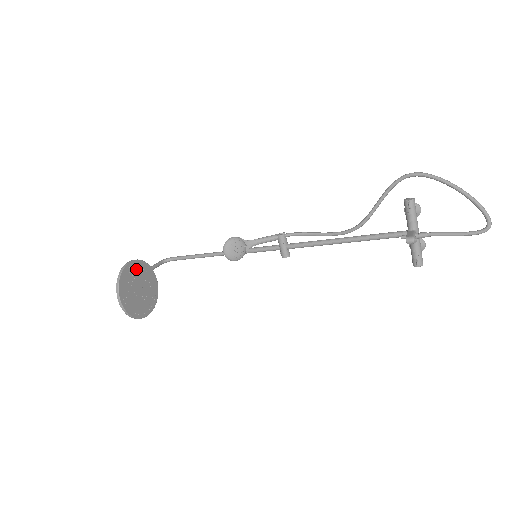
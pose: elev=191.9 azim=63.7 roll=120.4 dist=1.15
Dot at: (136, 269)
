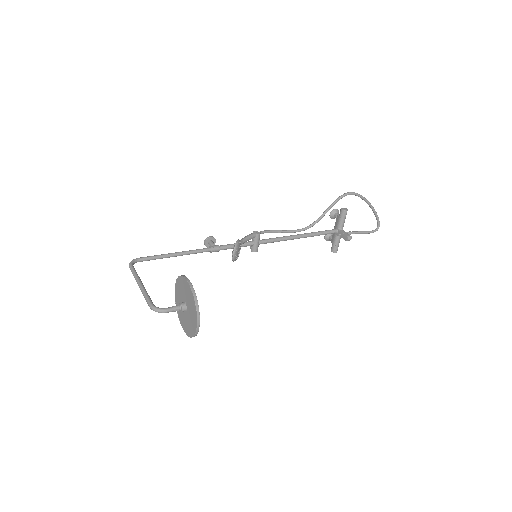
Dot at: occluded
